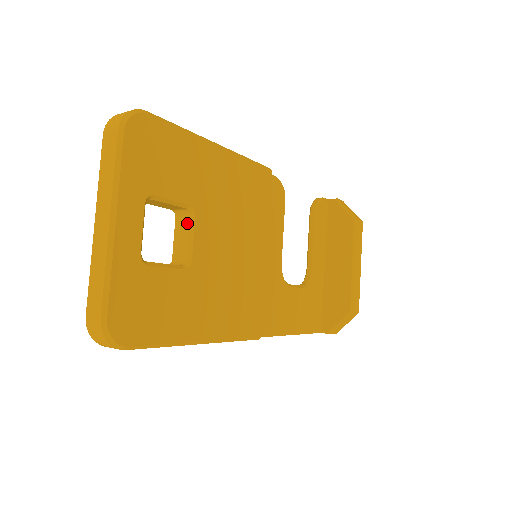
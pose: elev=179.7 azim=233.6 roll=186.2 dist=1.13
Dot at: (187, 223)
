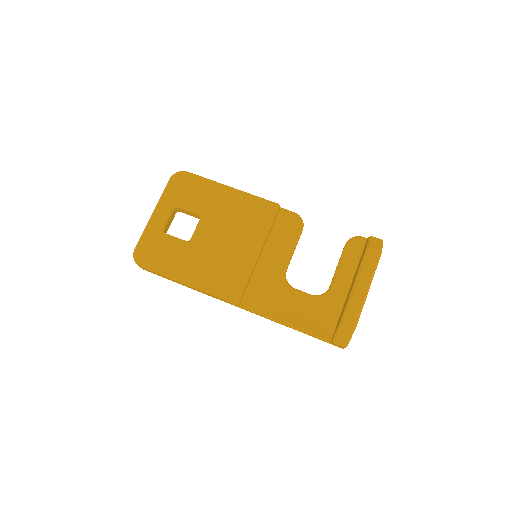
Dot at: (199, 223)
